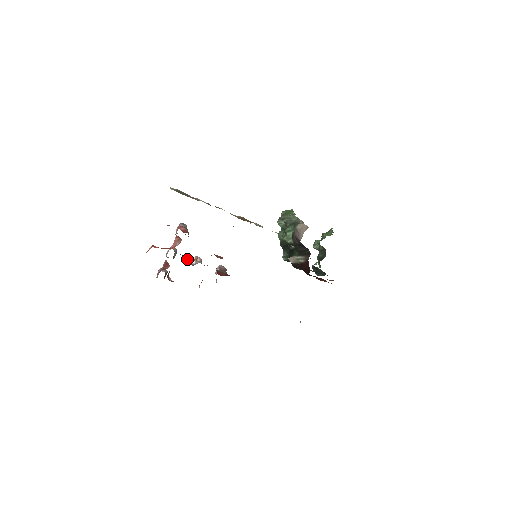
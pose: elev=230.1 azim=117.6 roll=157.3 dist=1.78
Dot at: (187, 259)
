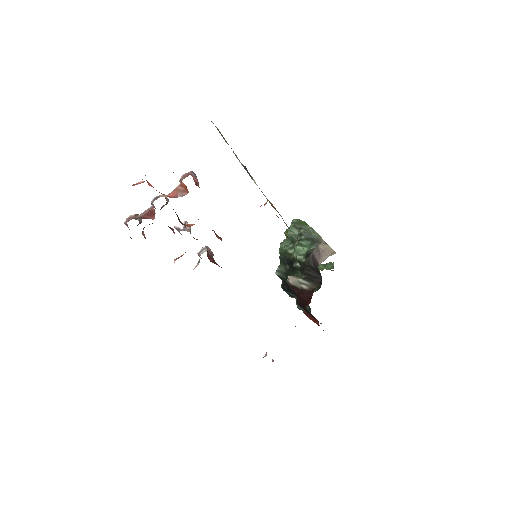
Dot at: (179, 220)
